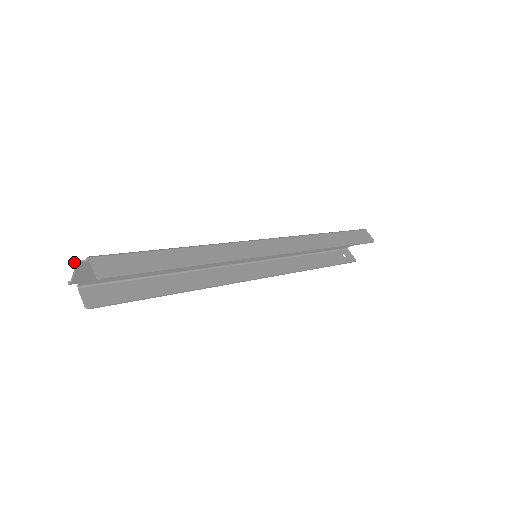
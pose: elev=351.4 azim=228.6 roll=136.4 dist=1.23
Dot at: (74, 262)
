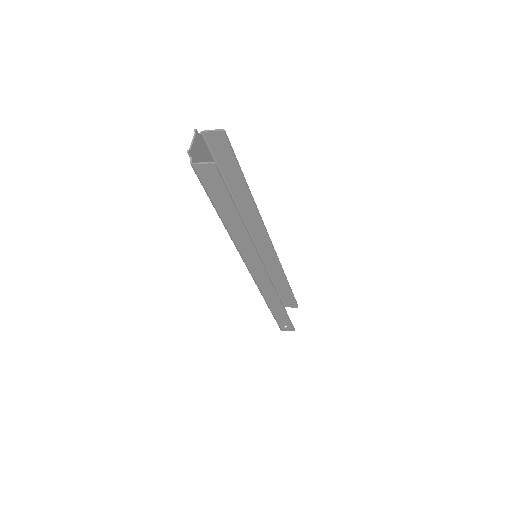
Dot at: (194, 129)
